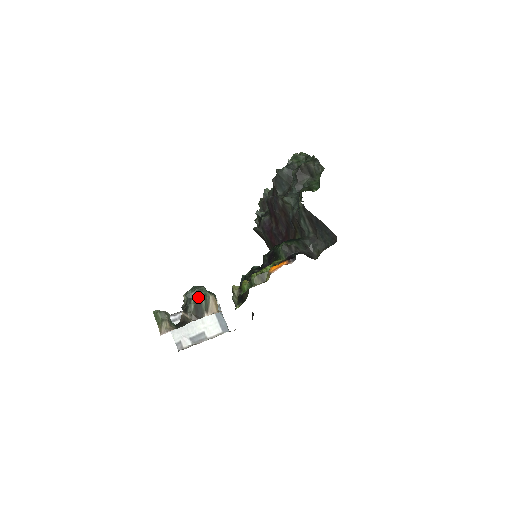
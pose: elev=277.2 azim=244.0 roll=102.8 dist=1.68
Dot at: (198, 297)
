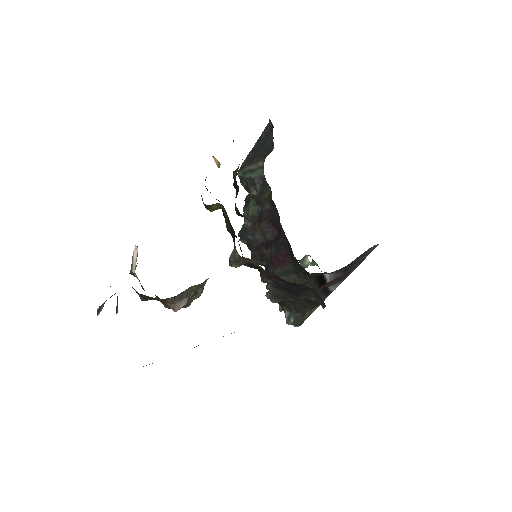
Dot at: occluded
